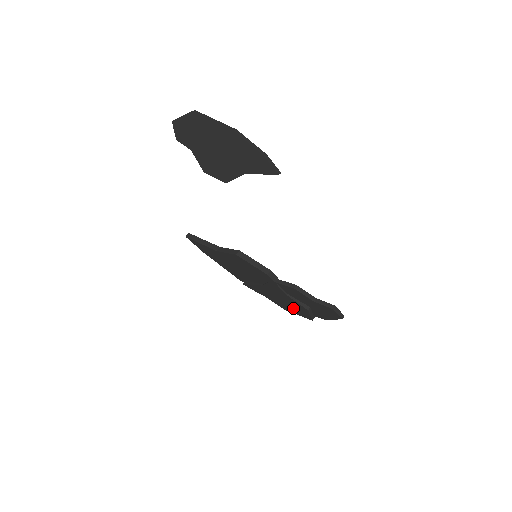
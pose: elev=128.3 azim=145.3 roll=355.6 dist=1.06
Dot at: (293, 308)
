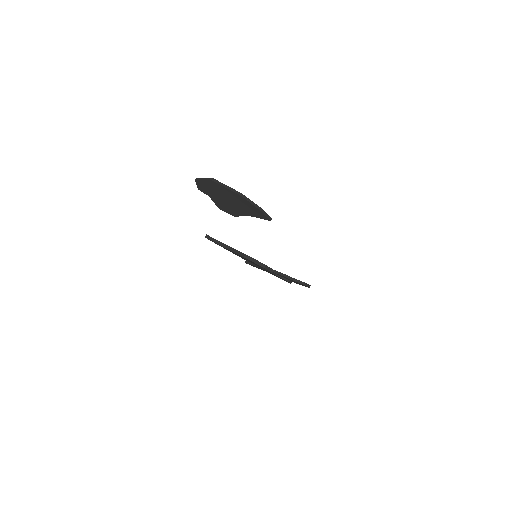
Dot at: occluded
